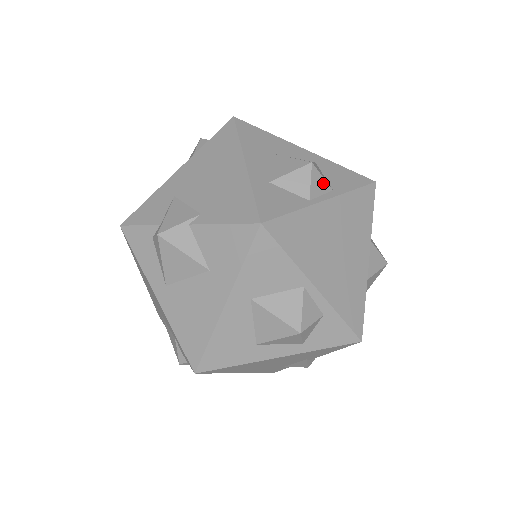
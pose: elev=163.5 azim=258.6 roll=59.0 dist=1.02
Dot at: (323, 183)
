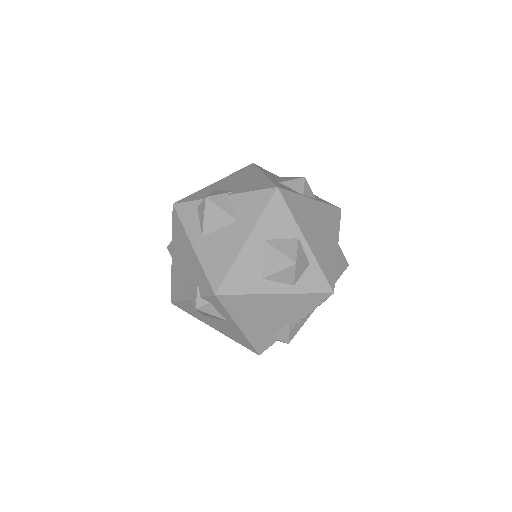
Dot at: (311, 192)
